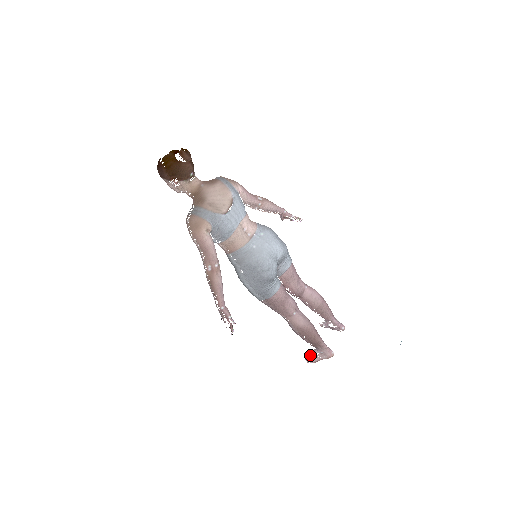
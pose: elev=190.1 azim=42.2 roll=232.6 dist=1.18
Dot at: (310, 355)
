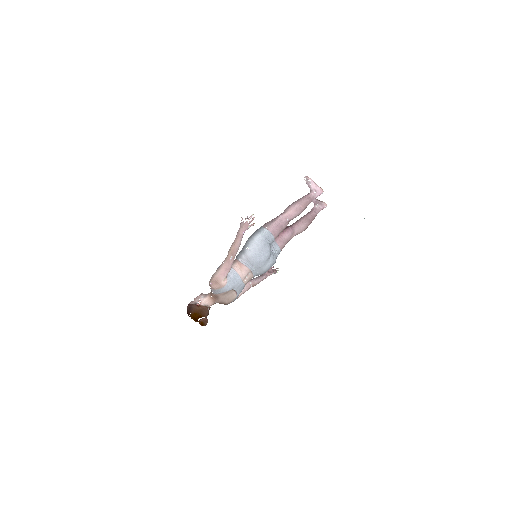
Dot at: occluded
